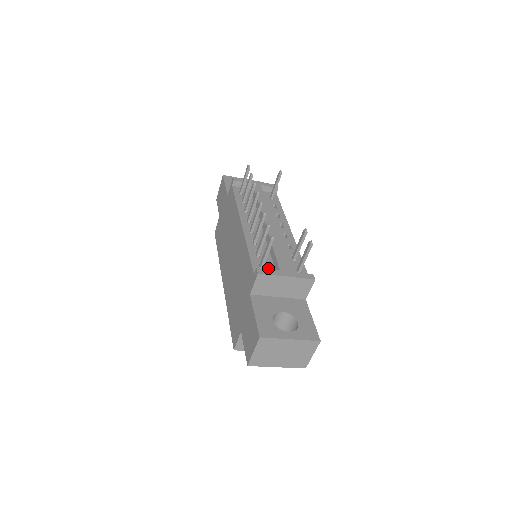
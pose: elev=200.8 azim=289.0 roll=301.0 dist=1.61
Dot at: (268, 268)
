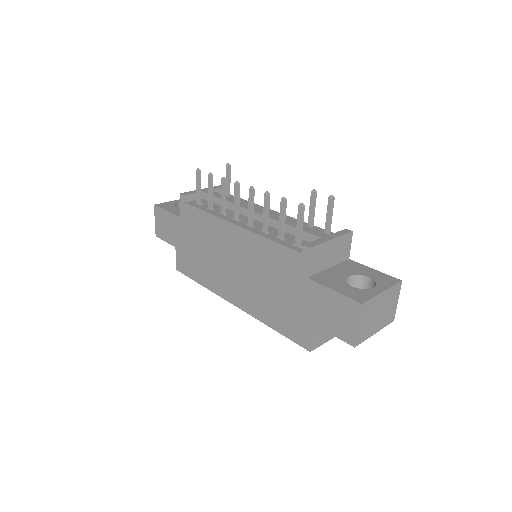
Dot at: occluded
